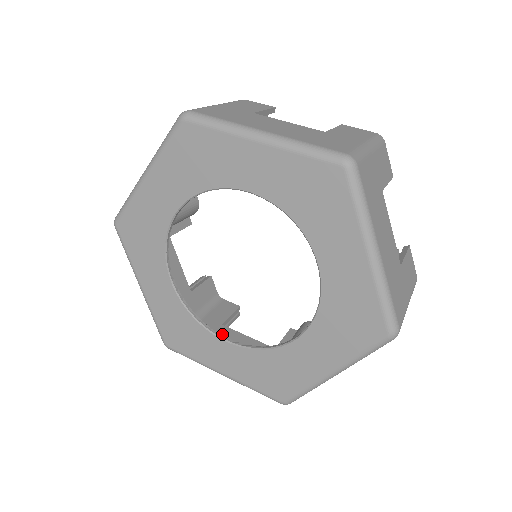
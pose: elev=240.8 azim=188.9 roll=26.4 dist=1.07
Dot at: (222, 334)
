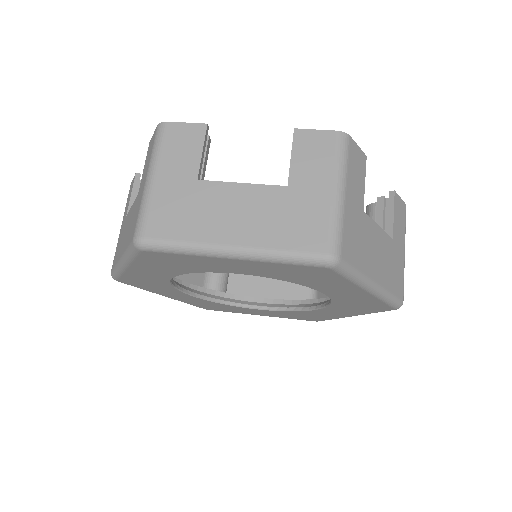
Dot at: occluded
